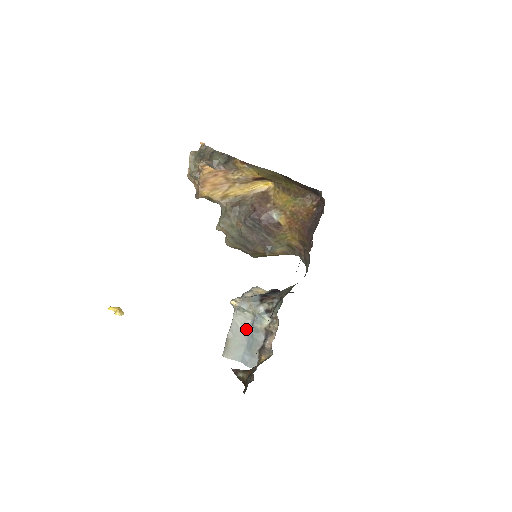
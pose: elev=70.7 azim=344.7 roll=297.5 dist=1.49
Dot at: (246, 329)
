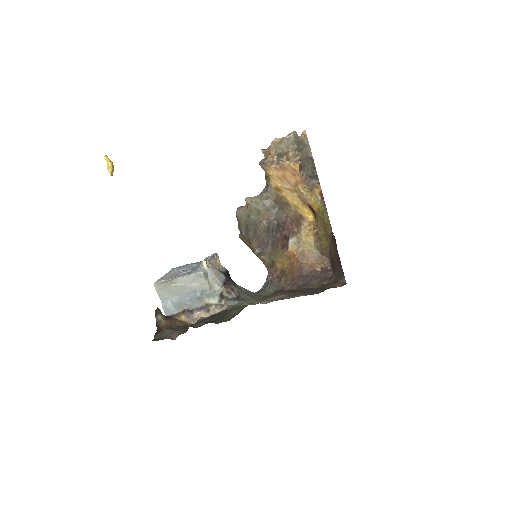
Dot at: (193, 289)
